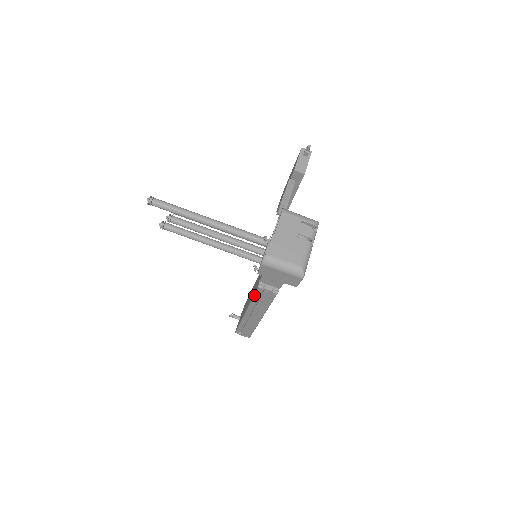
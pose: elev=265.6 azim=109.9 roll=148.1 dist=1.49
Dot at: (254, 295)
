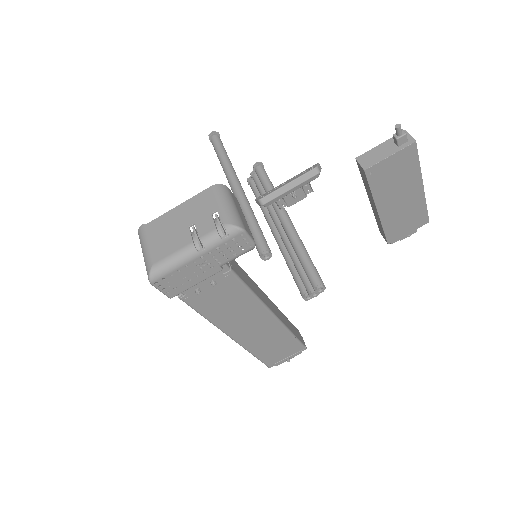
Dot at: occluded
